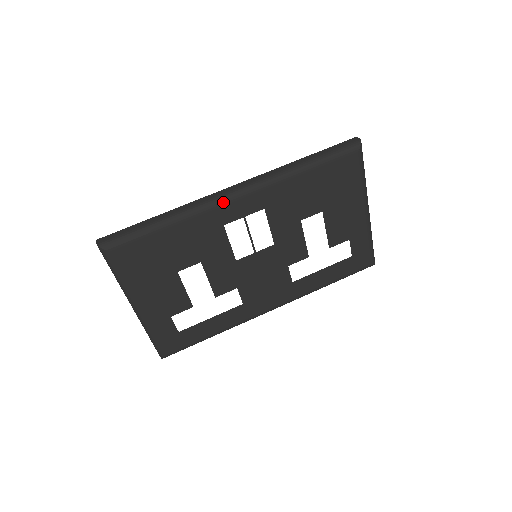
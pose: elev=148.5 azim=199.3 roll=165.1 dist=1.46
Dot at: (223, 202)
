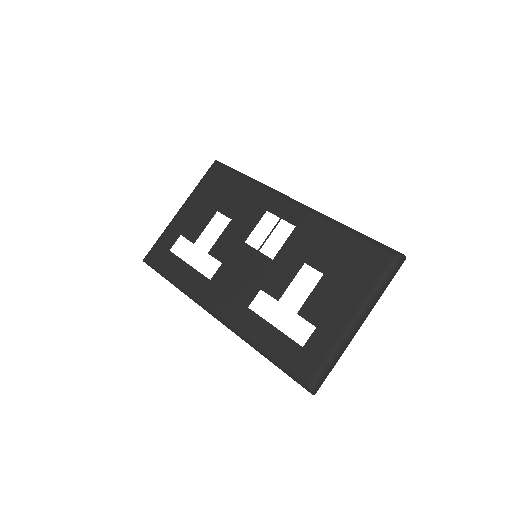
Dot at: (283, 197)
